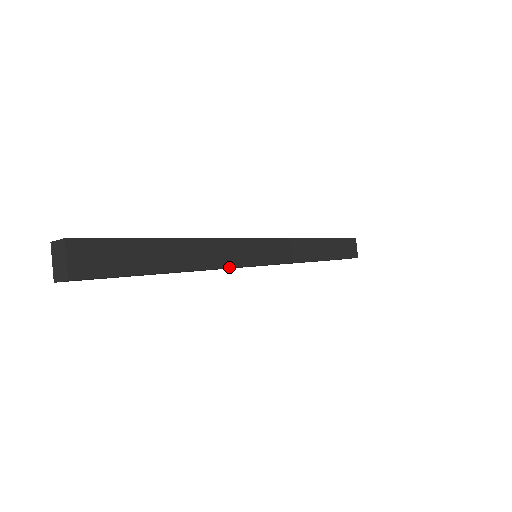
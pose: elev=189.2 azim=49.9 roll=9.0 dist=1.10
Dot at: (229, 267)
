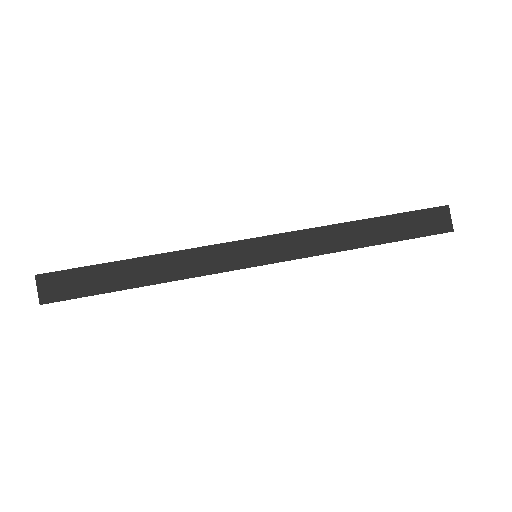
Dot at: (206, 274)
